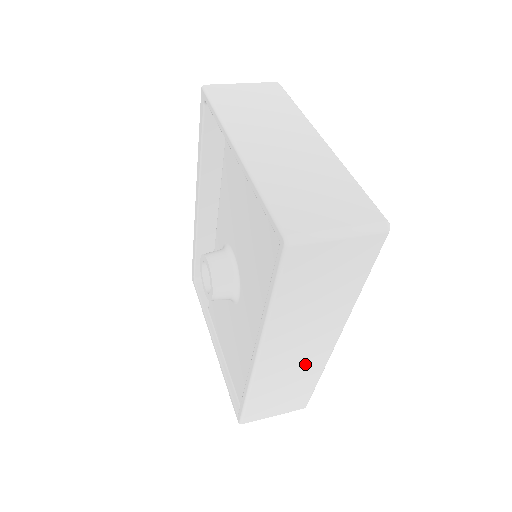
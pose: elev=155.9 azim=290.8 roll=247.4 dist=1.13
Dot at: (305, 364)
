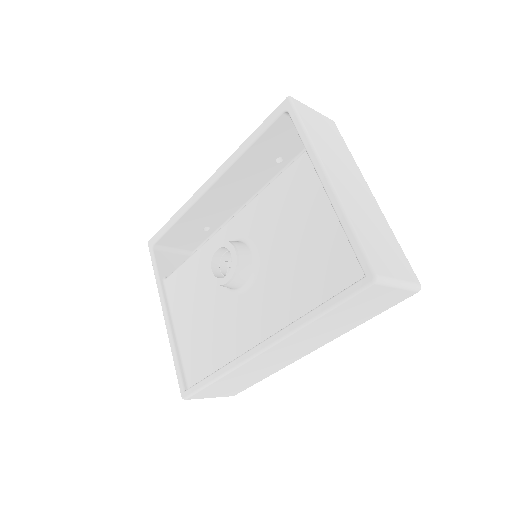
Dot at: (277, 363)
